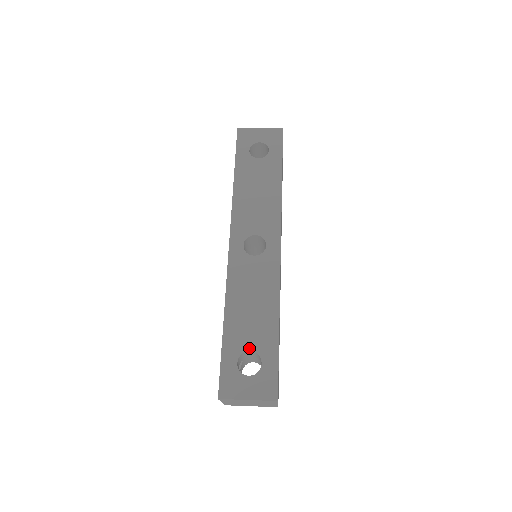
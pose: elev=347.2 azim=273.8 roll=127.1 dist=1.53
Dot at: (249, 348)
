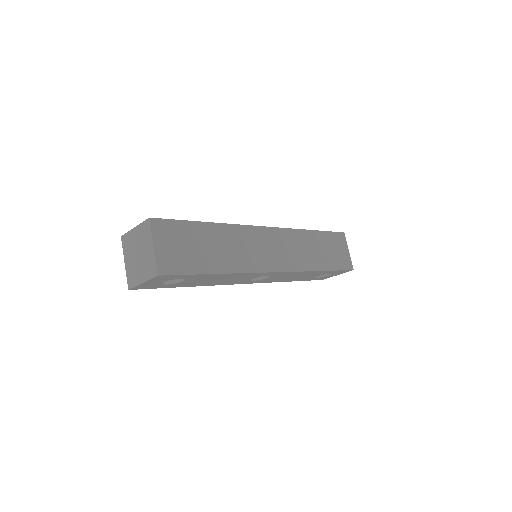
Dot at: occluded
